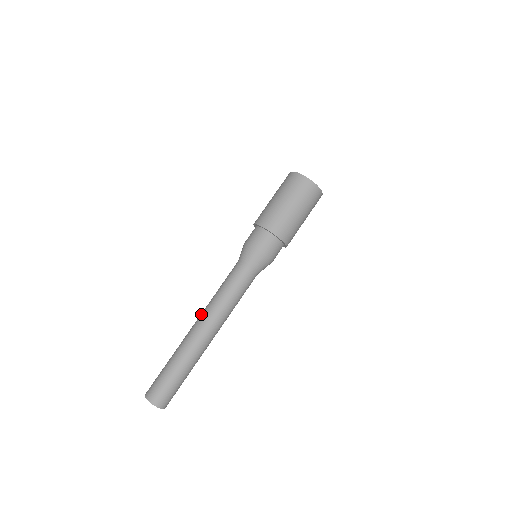
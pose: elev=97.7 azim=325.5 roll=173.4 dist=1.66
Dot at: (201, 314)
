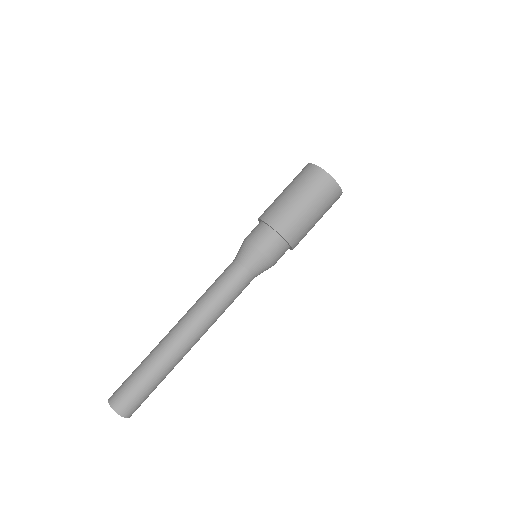
Dot at: occluded
